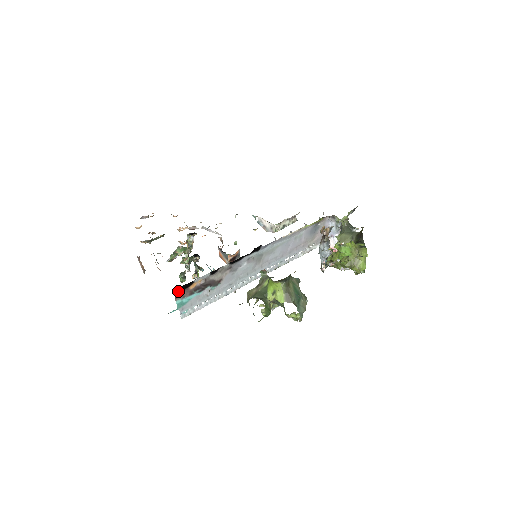
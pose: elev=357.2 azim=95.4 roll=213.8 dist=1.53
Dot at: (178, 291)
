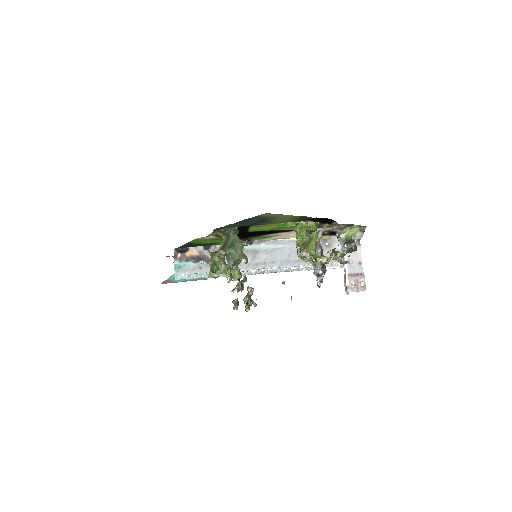
Dot at: (176, 252)
